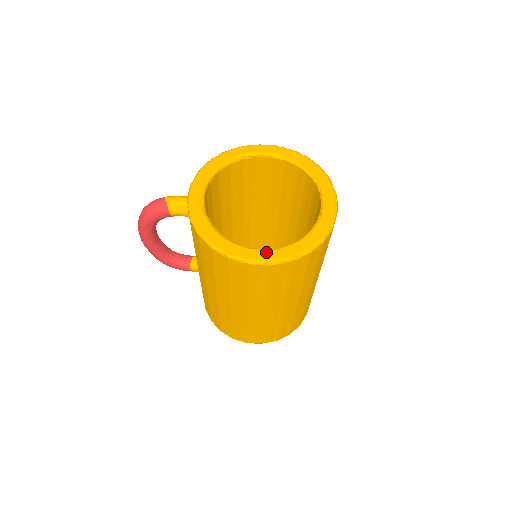
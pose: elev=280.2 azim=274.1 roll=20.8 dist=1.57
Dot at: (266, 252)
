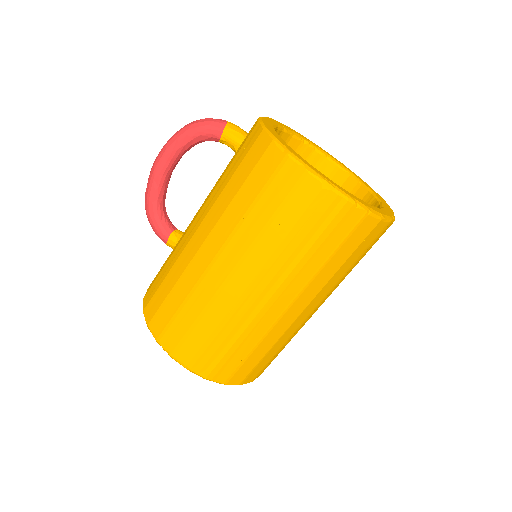
Dot at: (327, 177)
